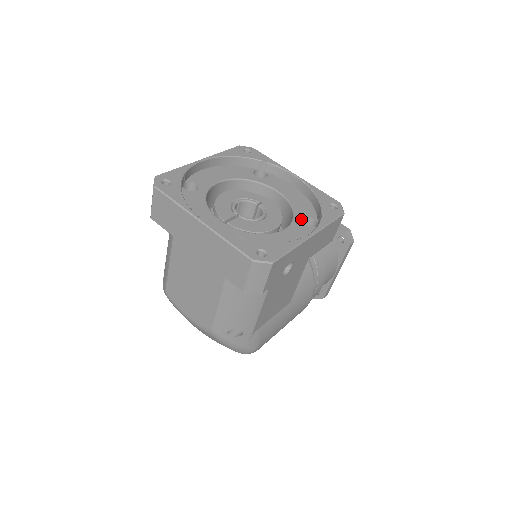
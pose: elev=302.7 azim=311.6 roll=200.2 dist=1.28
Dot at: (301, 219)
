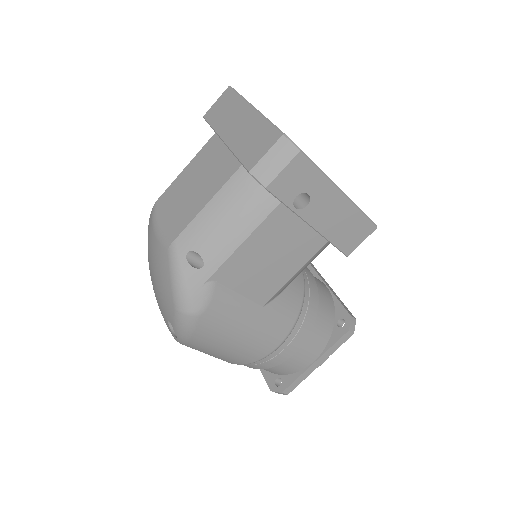
Dot at: occluded
